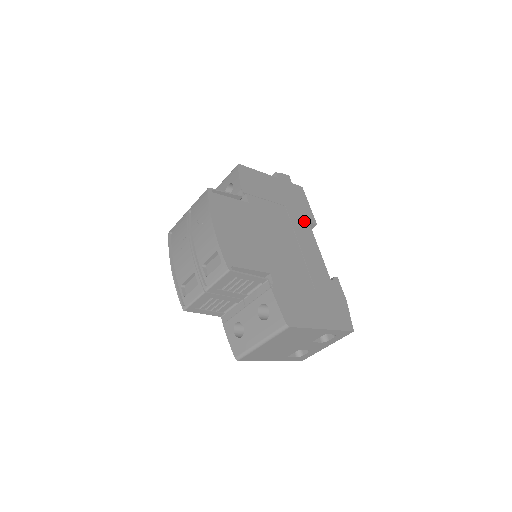
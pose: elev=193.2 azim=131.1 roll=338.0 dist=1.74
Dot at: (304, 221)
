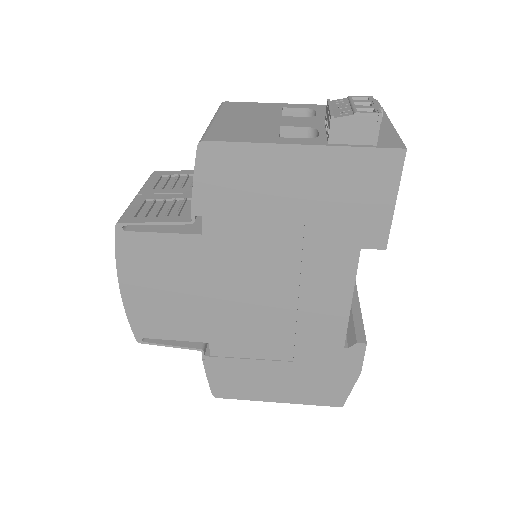
Dot at: (345, 248)
